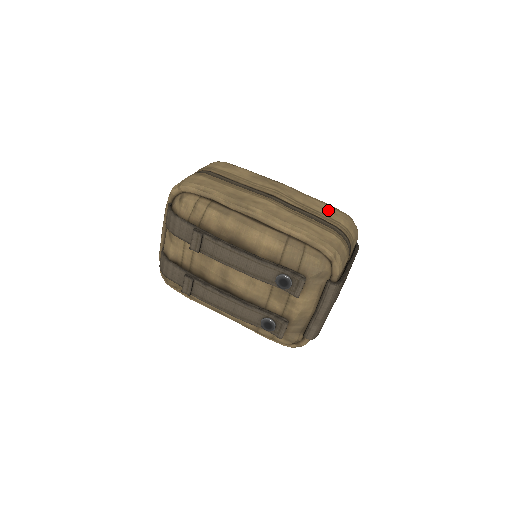
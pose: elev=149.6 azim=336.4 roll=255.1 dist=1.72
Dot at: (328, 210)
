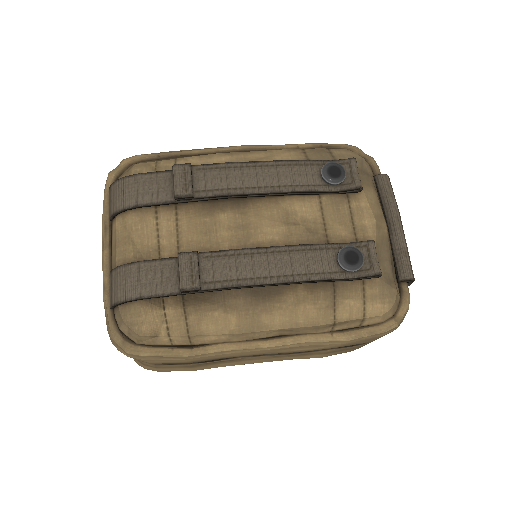
Dot at: occluded
